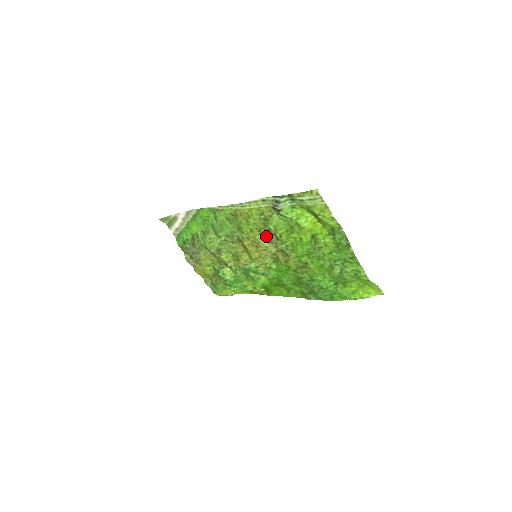
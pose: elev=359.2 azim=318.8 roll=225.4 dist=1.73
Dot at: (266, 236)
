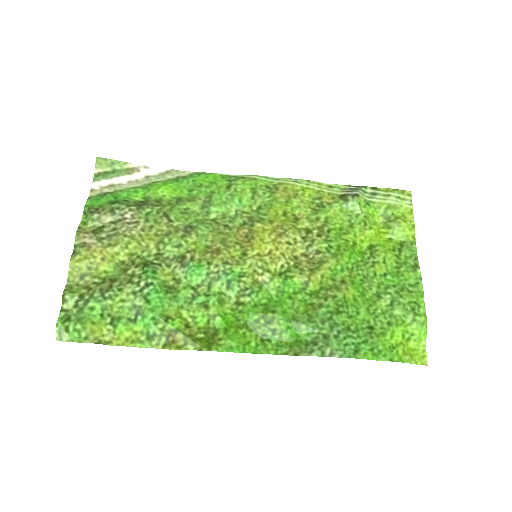
Dot at: (302, 228)
